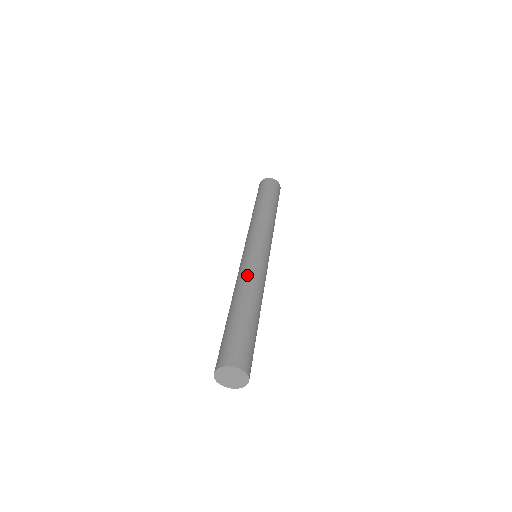
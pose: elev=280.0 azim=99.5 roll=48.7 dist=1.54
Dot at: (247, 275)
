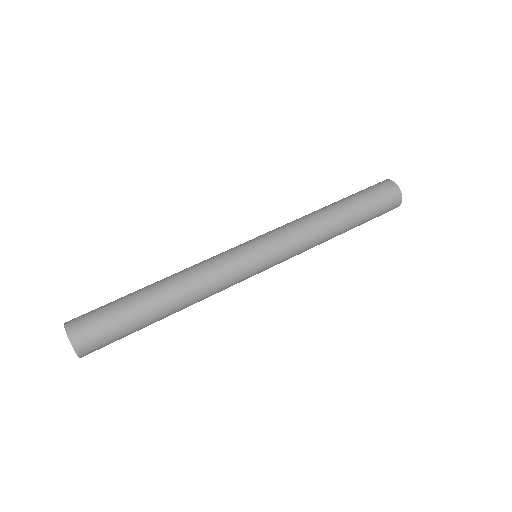
Dot at: (204, 271)
